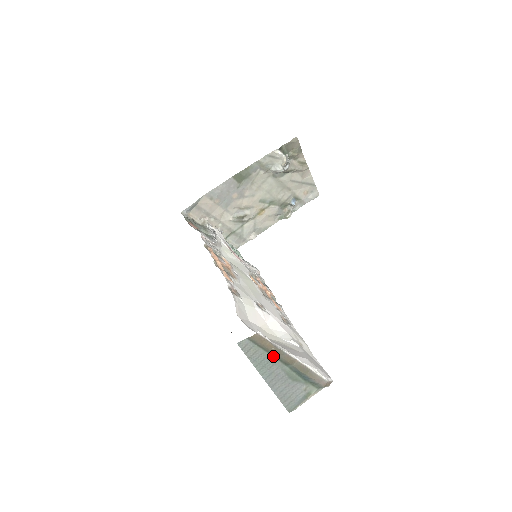
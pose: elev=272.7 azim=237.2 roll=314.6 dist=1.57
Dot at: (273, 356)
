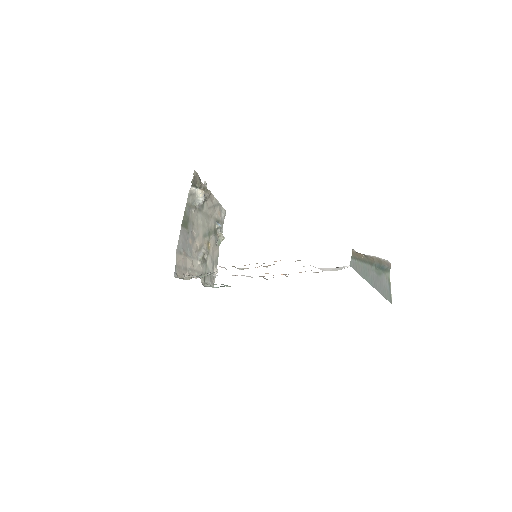
Dot at: (365, 263)
